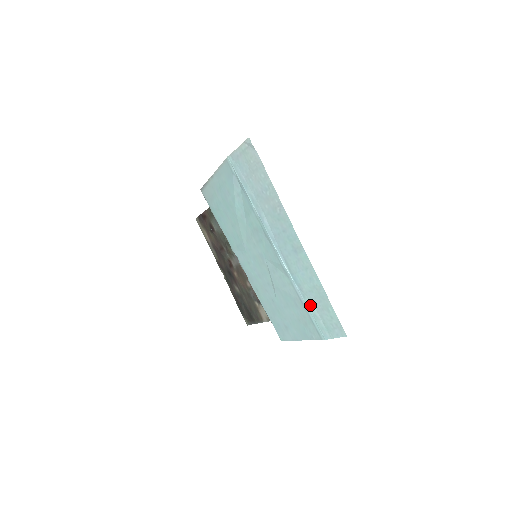
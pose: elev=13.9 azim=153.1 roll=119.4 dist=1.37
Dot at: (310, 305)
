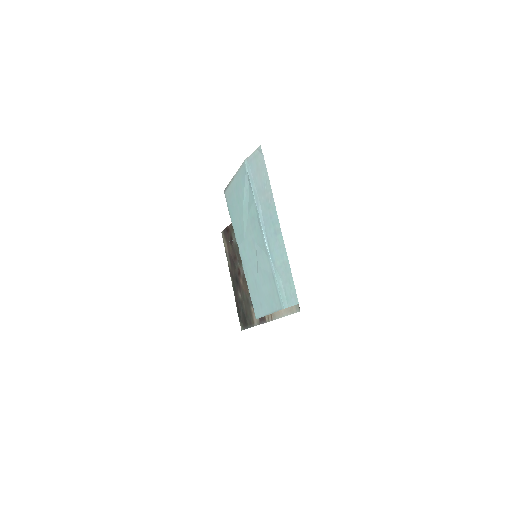
Dot at: (278, 278)
